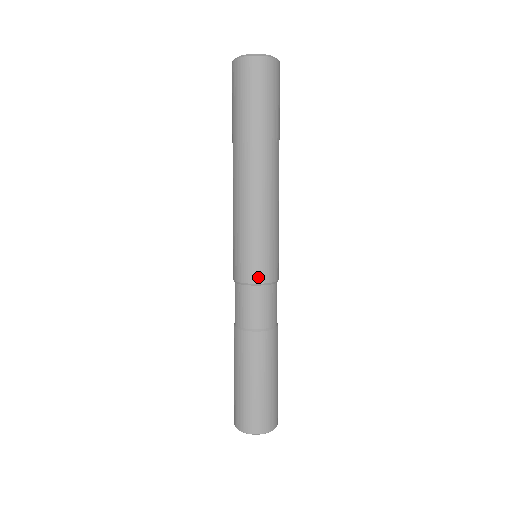
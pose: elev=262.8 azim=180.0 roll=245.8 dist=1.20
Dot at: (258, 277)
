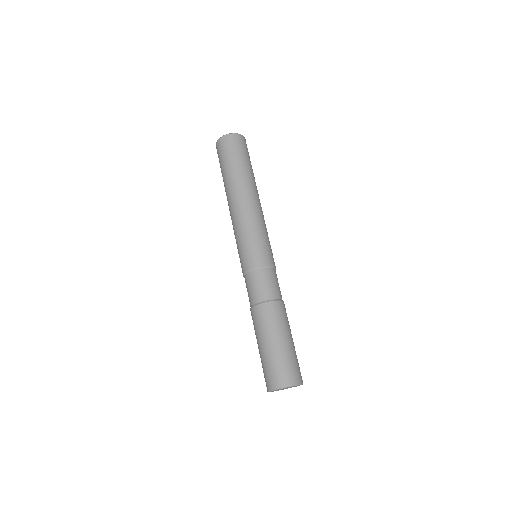
Dot at: (247, 266)
